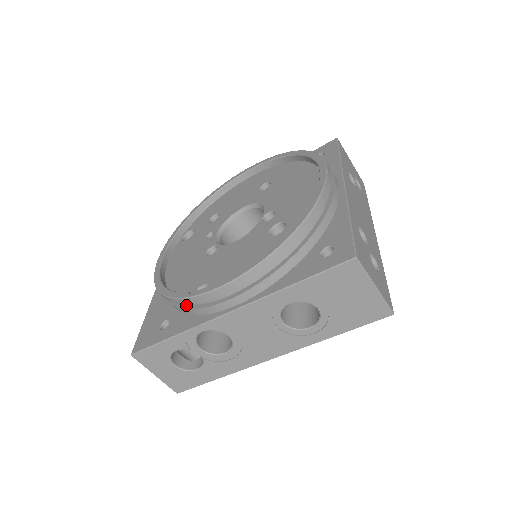
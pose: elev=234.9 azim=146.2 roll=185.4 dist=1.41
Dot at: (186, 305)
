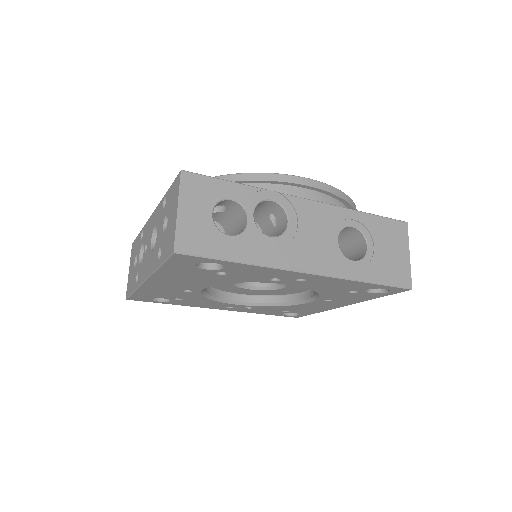
Dot at: occluded
